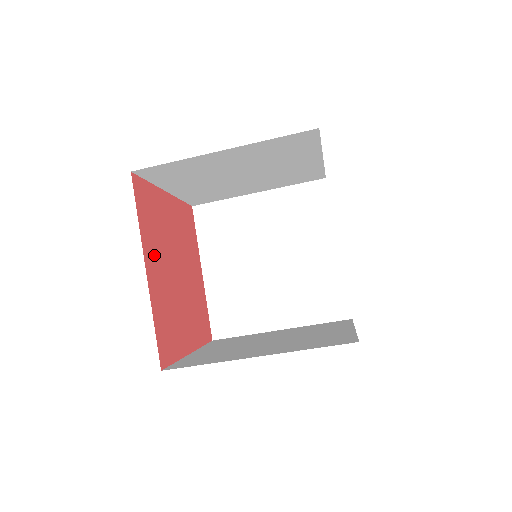
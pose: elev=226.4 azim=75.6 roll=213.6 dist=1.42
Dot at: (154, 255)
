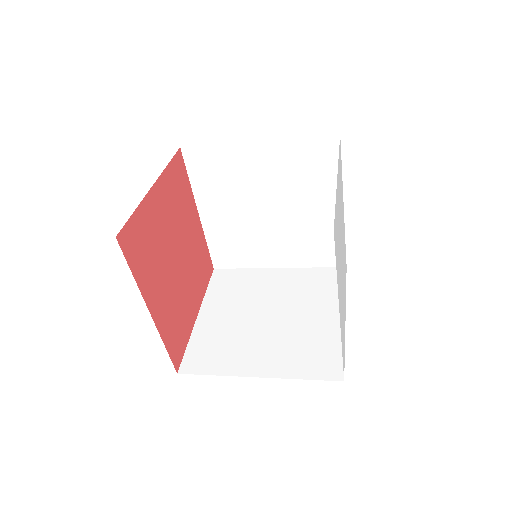
Dot at: (154, 285)
